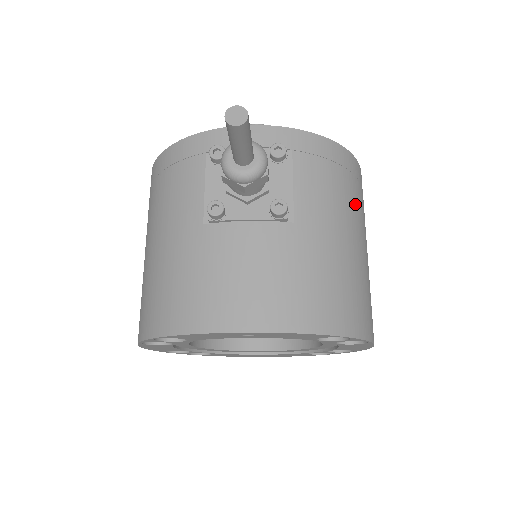
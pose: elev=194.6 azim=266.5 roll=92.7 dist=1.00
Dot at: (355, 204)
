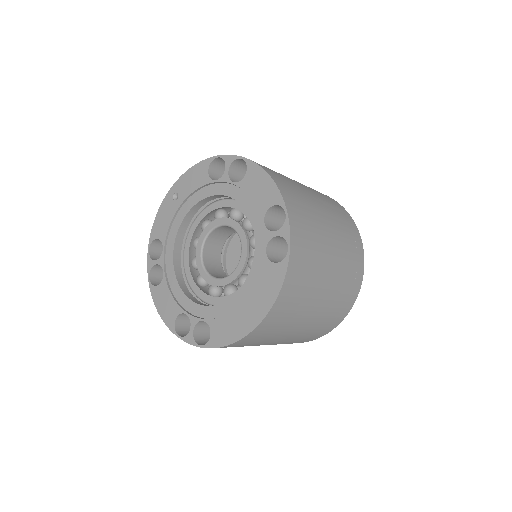
Dot at: occluded
